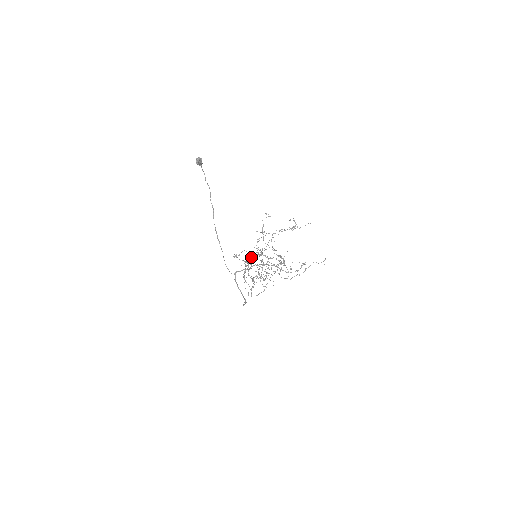
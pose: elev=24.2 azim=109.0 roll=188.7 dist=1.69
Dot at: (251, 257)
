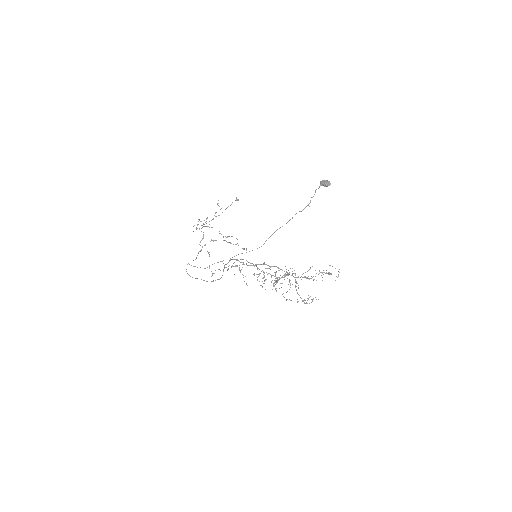
Dot at: (264, 262)
